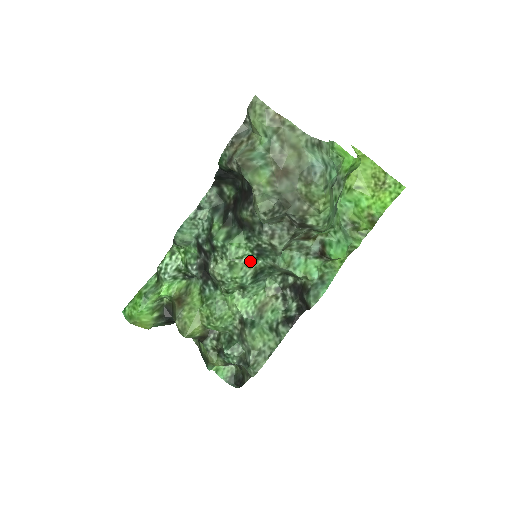
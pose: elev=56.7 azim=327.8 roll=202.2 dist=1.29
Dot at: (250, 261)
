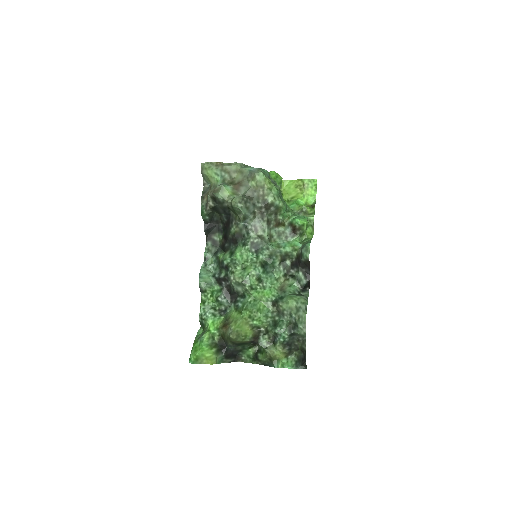
Dot at: (254, 260)
